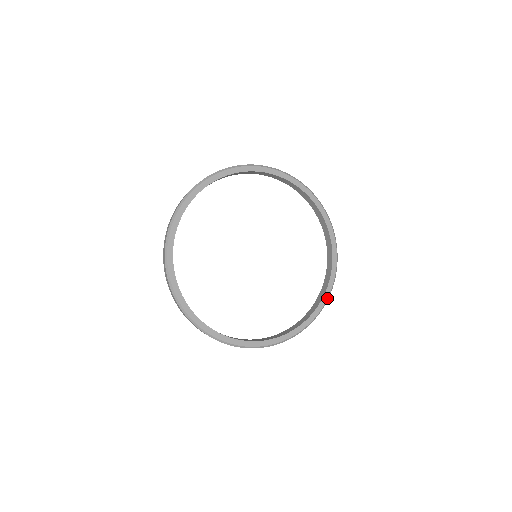
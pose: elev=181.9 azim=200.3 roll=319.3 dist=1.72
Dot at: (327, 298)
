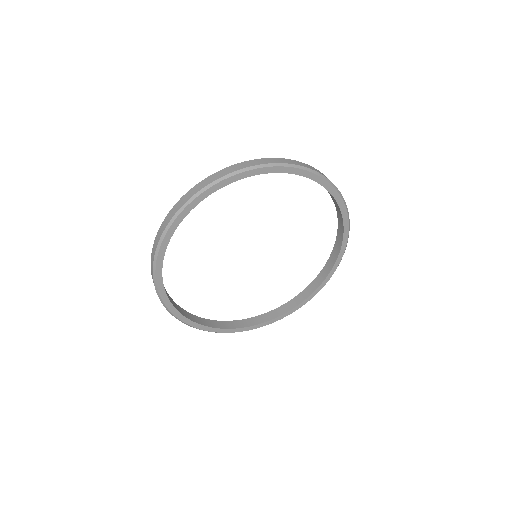
Dot at: occluded
